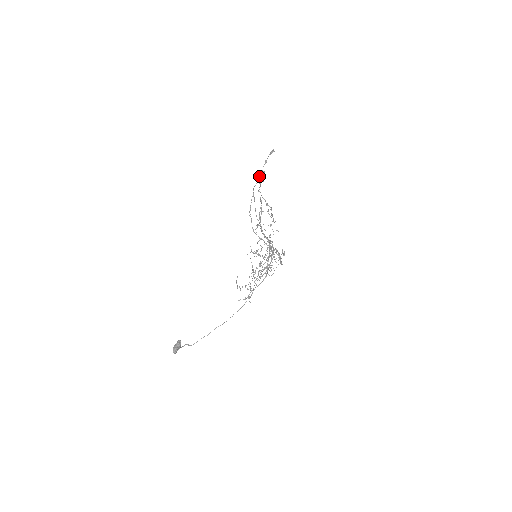
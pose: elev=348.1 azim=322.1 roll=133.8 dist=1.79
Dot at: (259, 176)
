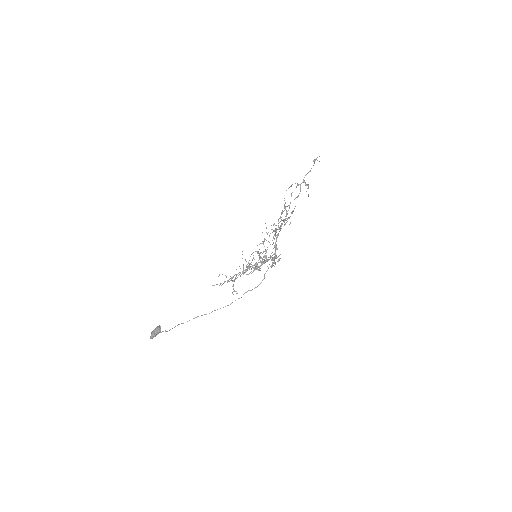
Dot at: occluded
